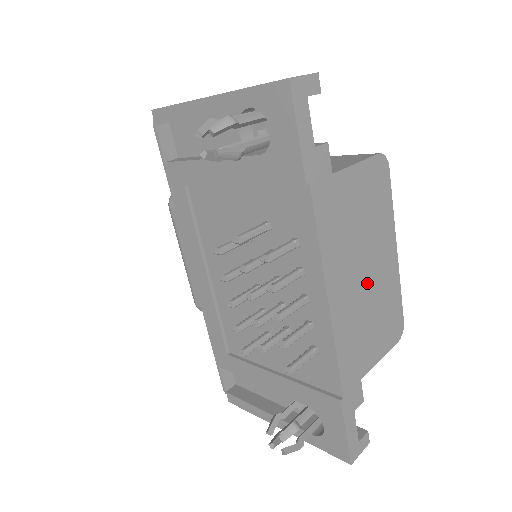
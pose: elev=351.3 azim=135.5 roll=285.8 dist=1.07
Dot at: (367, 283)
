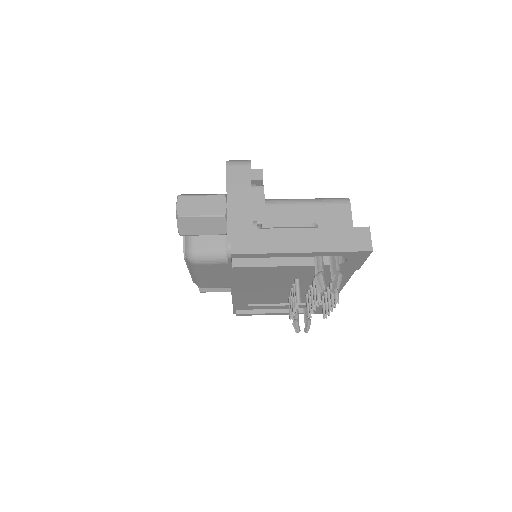
Dot at: occluded
